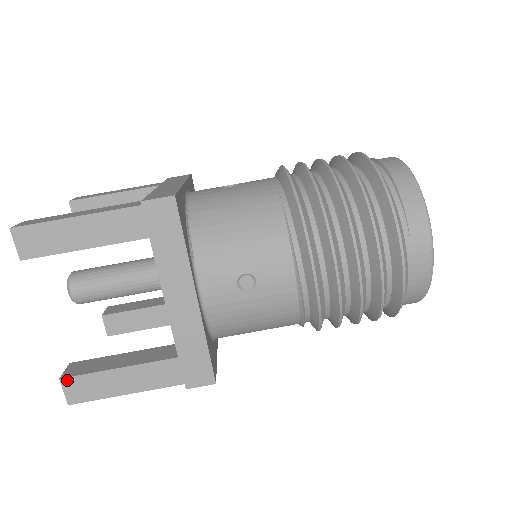
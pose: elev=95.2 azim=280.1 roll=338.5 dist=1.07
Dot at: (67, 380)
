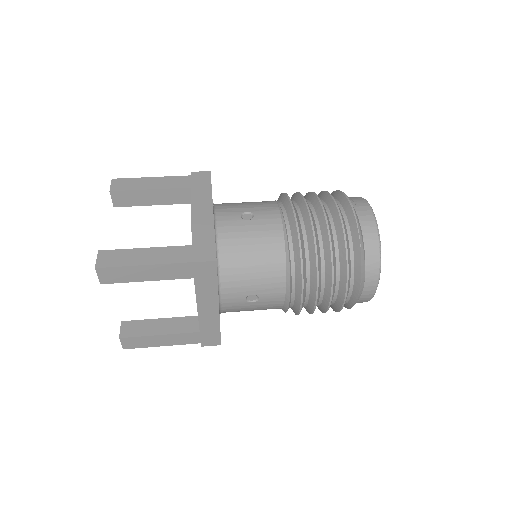
Dot at: (103, 252)
